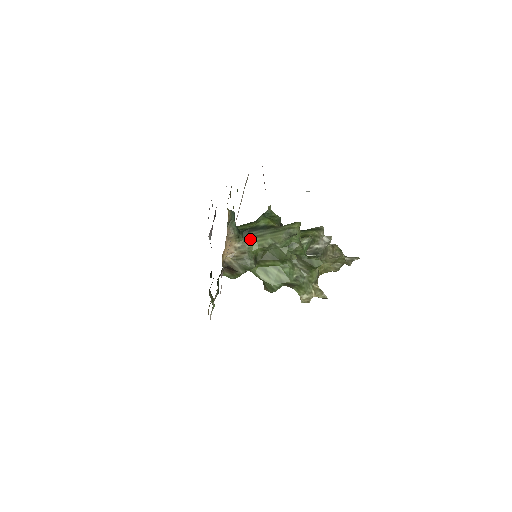
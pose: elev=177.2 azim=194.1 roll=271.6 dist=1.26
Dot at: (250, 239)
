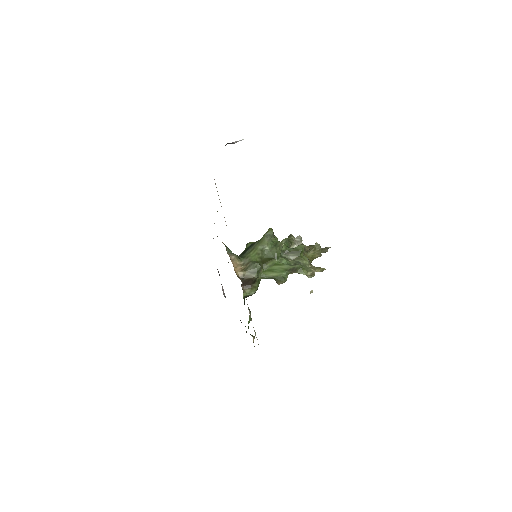
Dot at: (247, 256)
